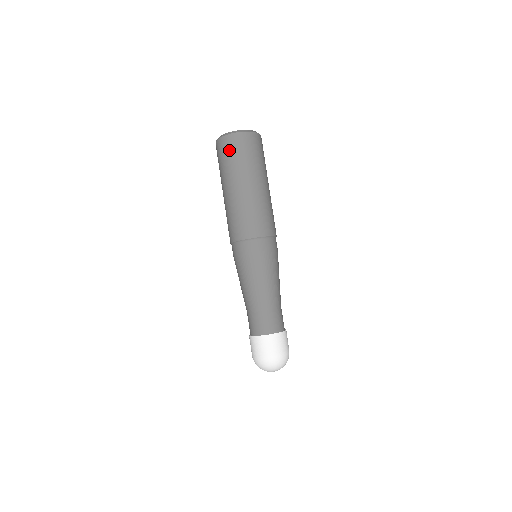
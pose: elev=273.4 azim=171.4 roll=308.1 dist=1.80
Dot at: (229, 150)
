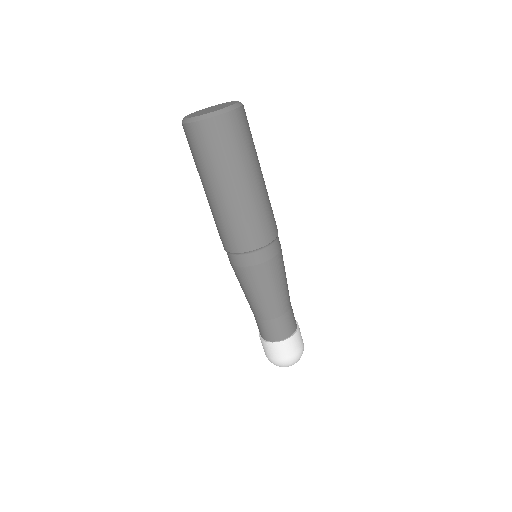
Dot at: (201, 143)
